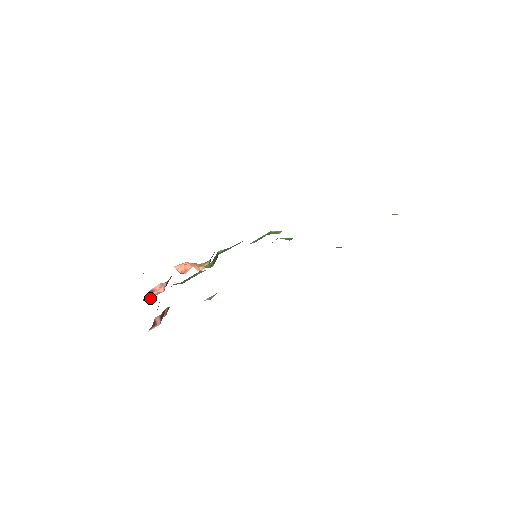
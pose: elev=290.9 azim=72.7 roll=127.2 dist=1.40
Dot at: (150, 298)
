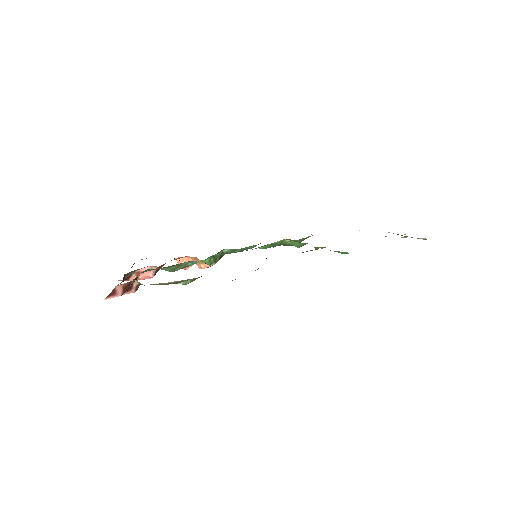
Dot at: occluded
